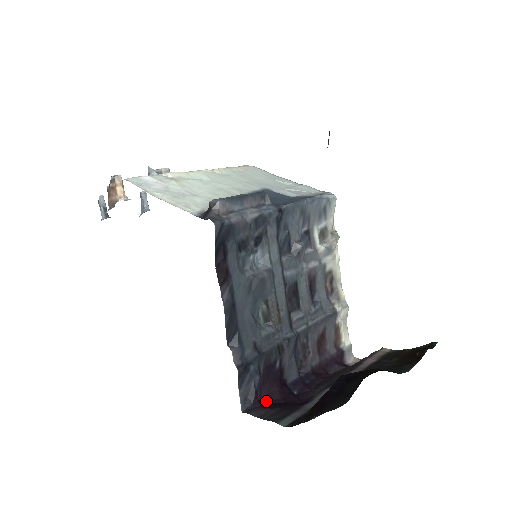
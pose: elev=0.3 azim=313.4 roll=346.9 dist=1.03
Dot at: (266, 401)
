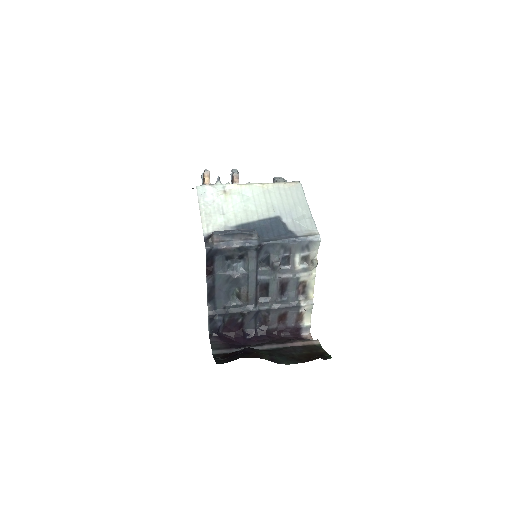
Dot at: (225, 335)
